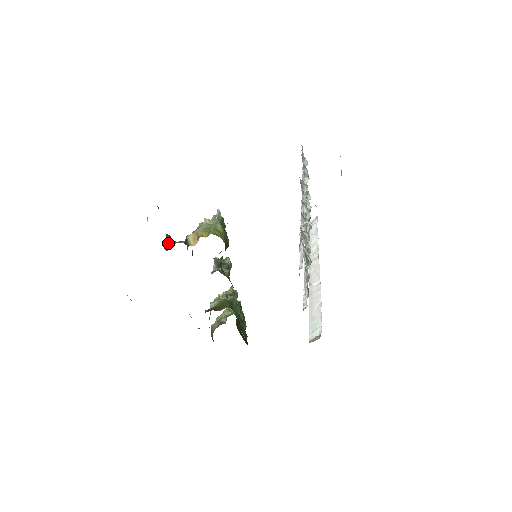
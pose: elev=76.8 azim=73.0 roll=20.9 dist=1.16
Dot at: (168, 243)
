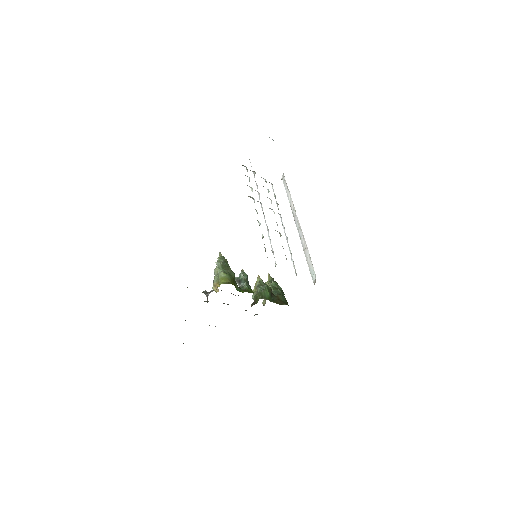
Dot at: (207, 296)
